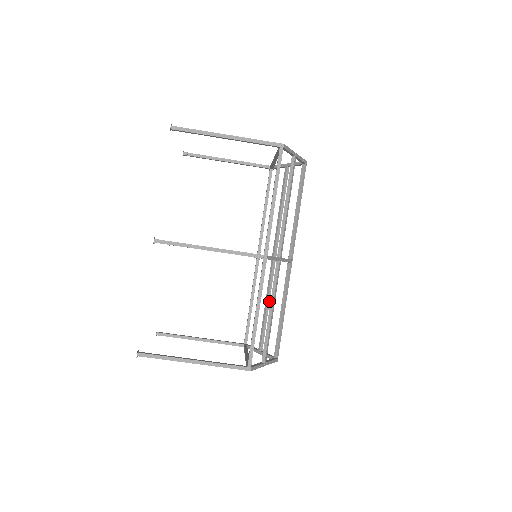
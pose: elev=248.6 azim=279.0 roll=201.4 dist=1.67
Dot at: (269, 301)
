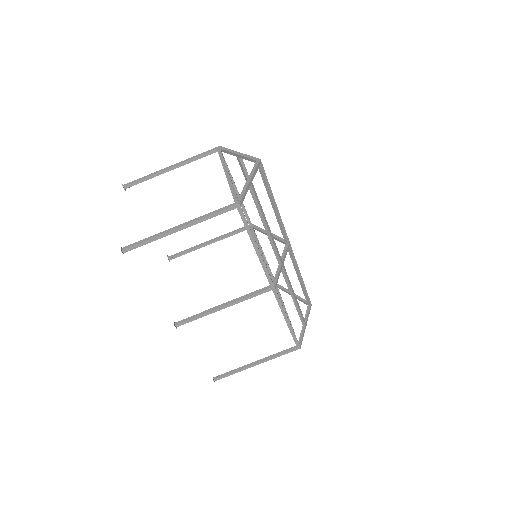
Dot at: occluded
